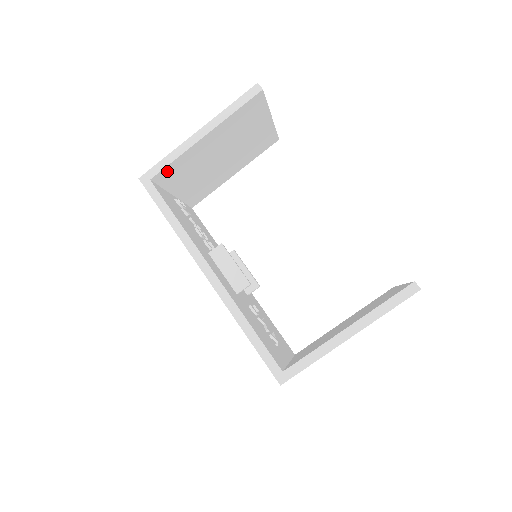
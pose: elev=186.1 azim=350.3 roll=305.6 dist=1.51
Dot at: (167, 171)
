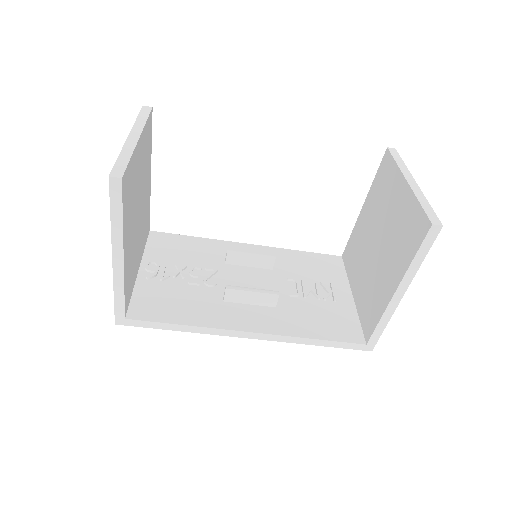
Dot at: (126, 297)
